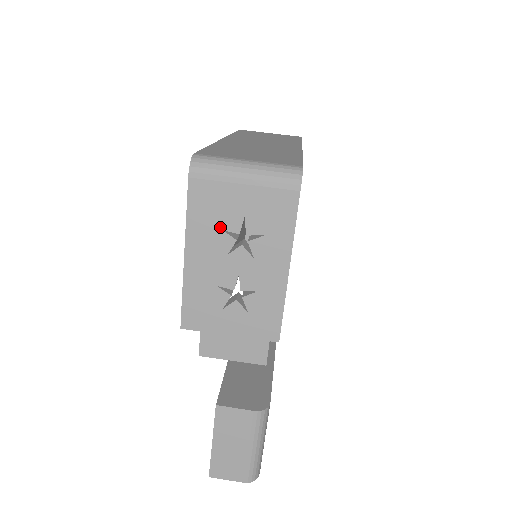
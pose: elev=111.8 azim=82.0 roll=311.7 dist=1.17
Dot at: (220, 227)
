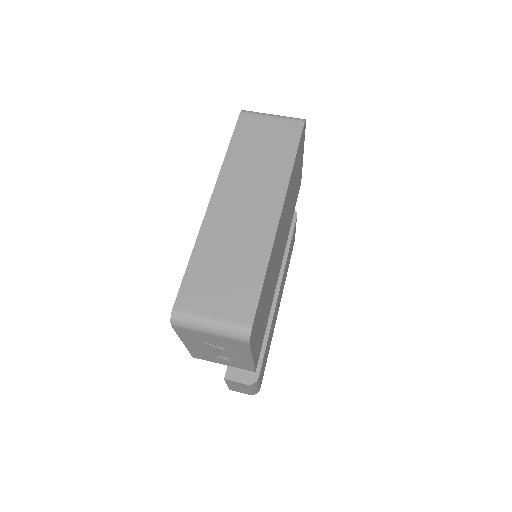
Dot at: (201, 341)
